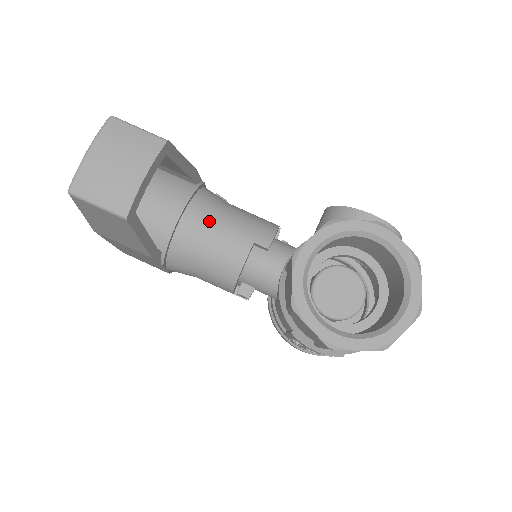
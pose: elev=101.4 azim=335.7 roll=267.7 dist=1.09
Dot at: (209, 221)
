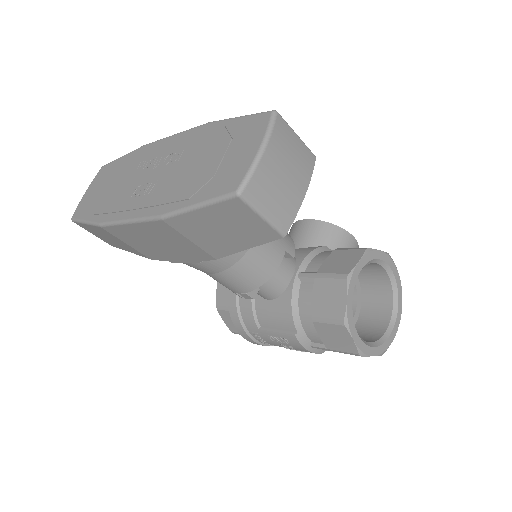
Dot at: occluded
